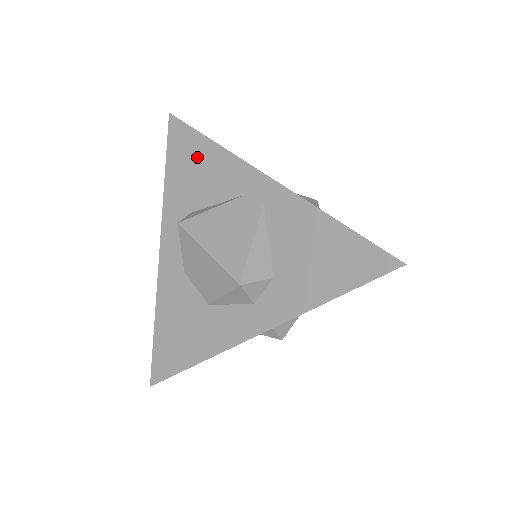
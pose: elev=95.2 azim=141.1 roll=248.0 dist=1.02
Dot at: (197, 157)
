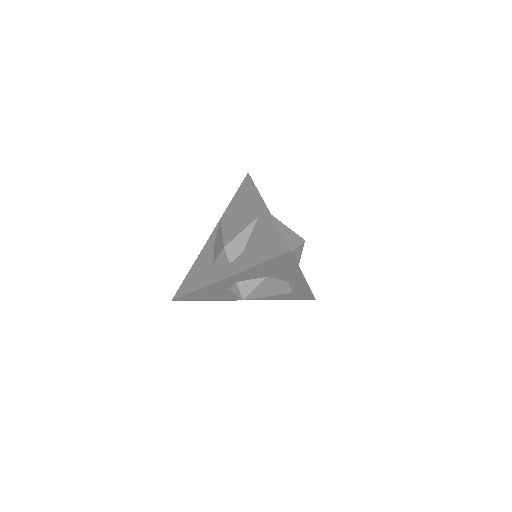
Dot at: (247, 193)
